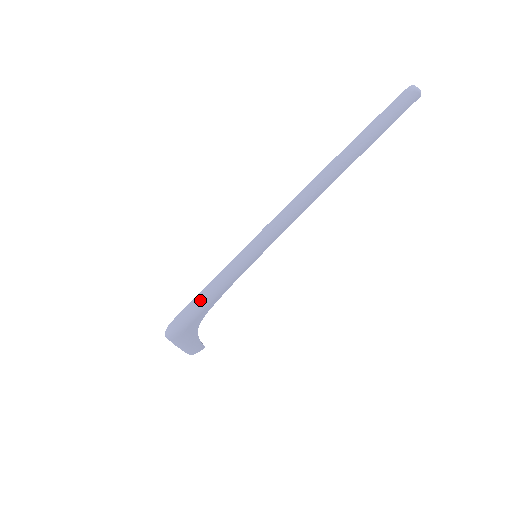
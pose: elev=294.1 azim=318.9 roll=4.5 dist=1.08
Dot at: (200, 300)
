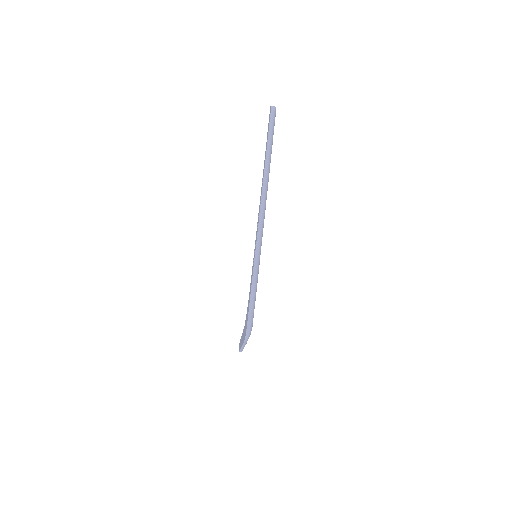
Dot at: (253, 302)
